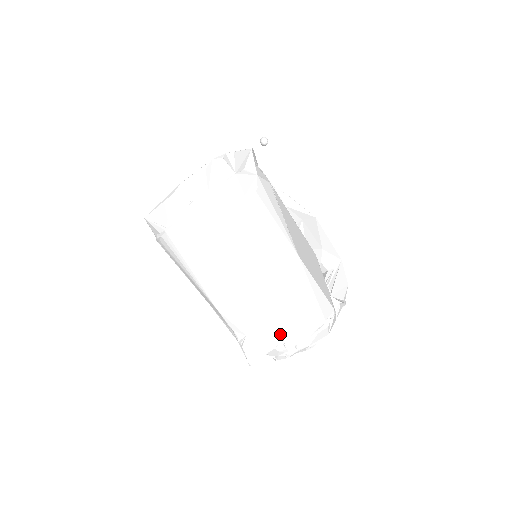
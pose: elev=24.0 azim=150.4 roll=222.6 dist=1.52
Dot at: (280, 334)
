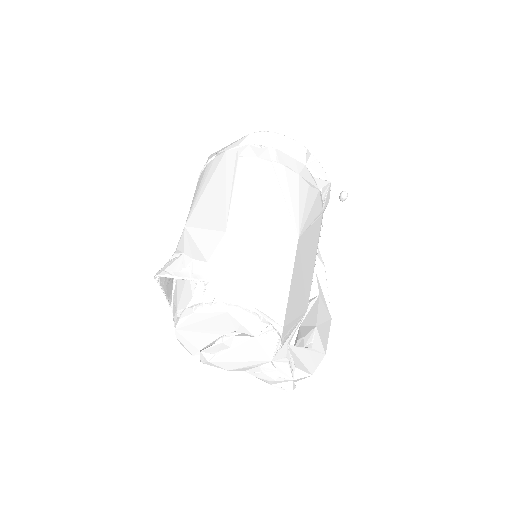
Dot at: (214, 274)
